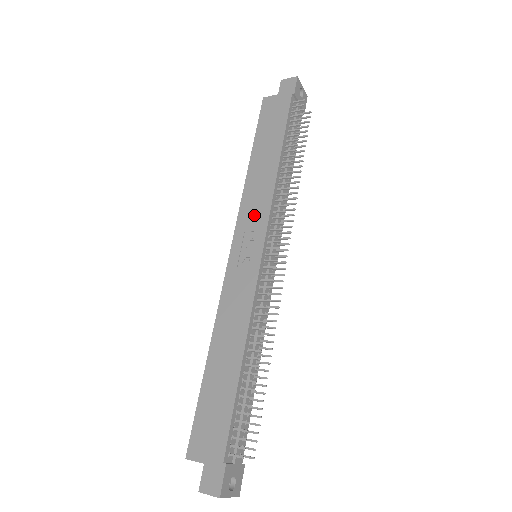
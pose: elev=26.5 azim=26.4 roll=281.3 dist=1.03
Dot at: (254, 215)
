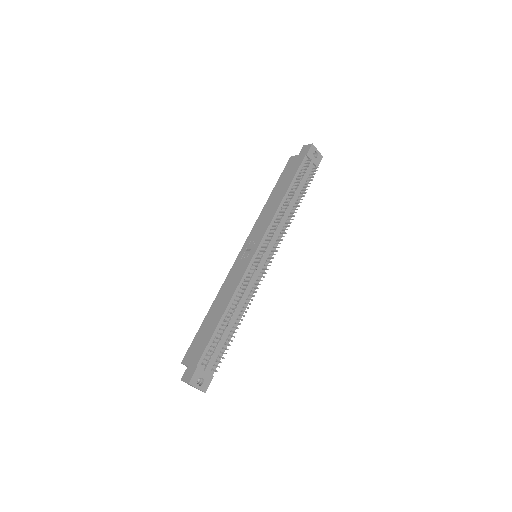
Dot at: (259, 230)
